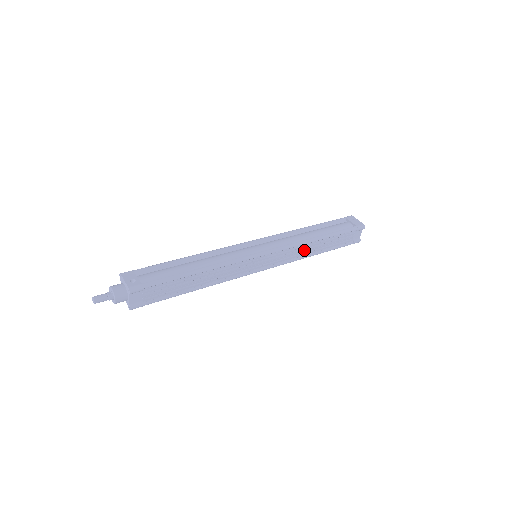
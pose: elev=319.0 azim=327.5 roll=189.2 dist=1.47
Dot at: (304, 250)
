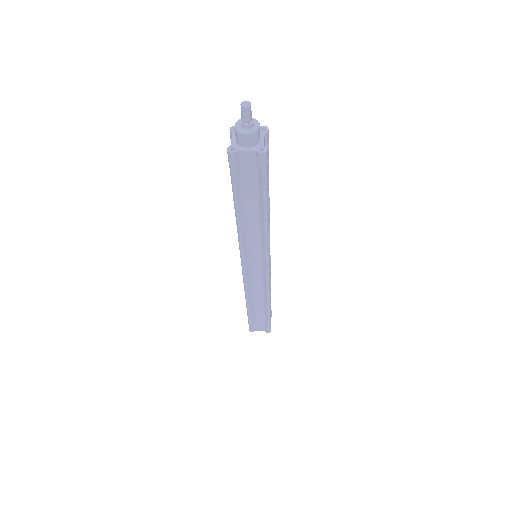
Dot at: occluded
